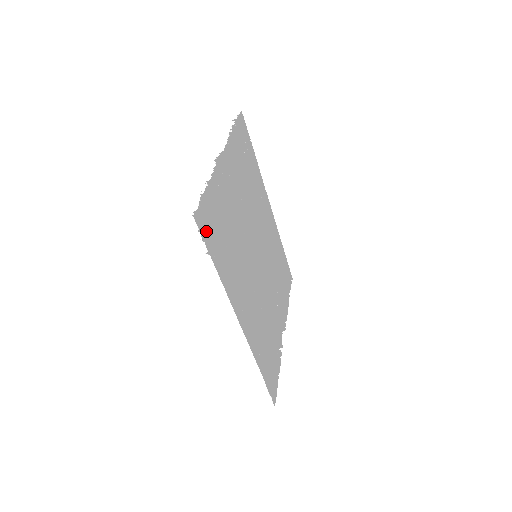
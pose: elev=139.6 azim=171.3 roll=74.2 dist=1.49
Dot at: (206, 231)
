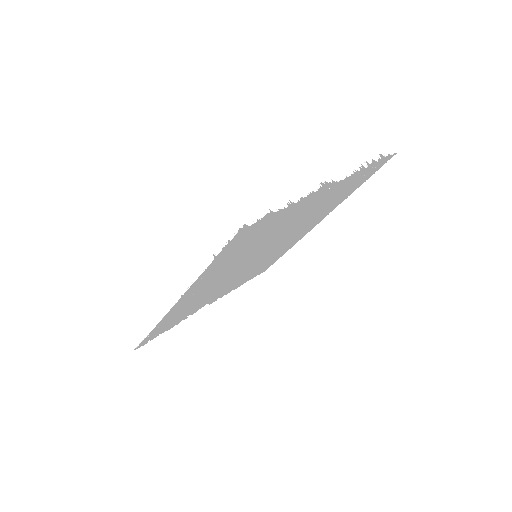
Dot at: (236, 242)
